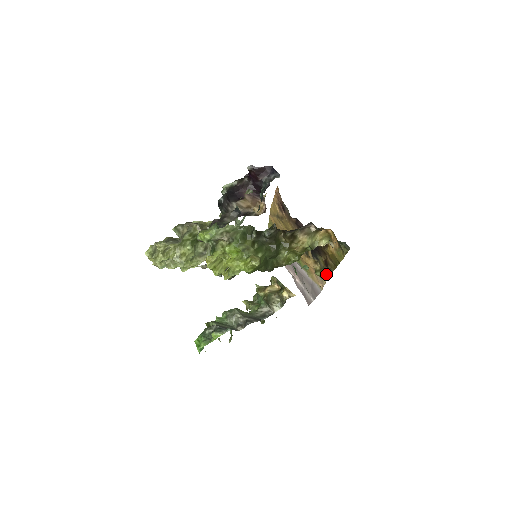
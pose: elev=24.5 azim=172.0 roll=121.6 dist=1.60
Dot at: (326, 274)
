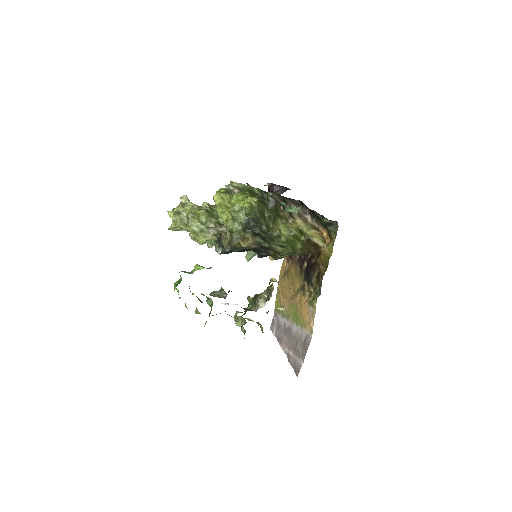
Dot at: (318, 295)
